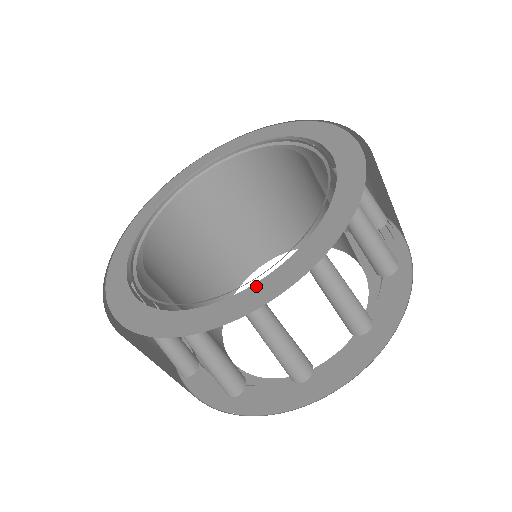
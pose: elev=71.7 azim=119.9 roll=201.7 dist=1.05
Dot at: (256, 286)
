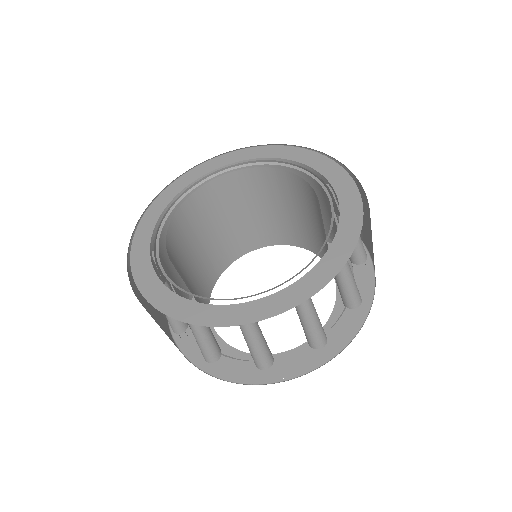
Dot at: (305, 278)
